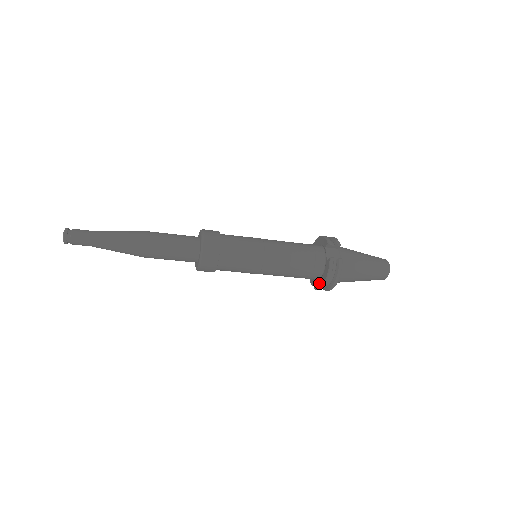
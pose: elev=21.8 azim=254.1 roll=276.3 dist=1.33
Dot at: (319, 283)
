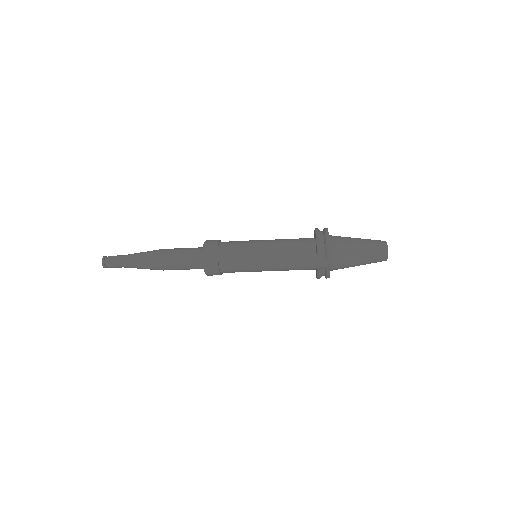
Dot at: occluded
